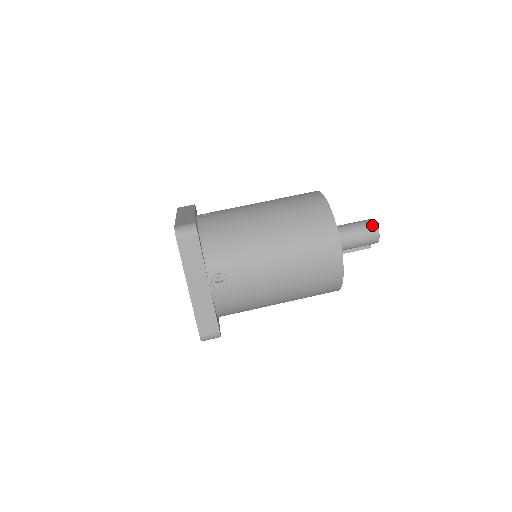
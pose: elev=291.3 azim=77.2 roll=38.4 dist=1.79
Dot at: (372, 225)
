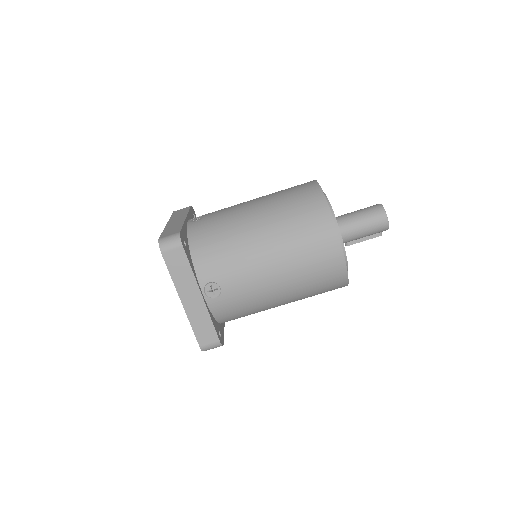
Dot at: (379, 211)
